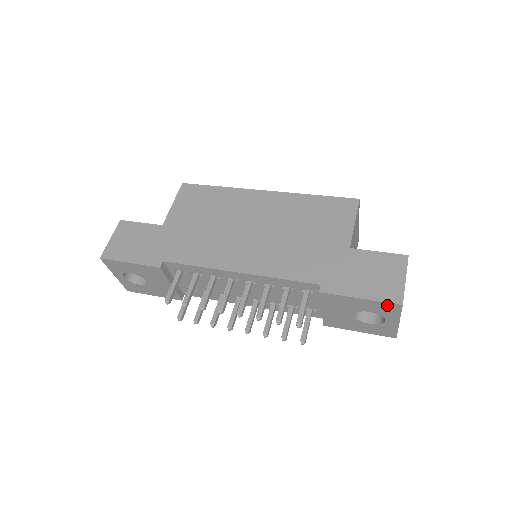
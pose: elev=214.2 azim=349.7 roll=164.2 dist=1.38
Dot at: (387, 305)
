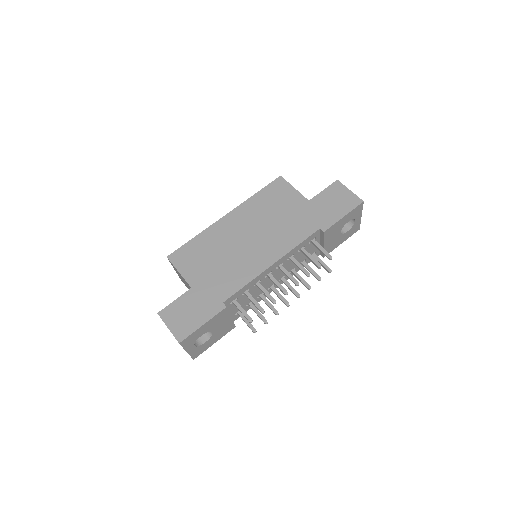
Dot at: (357, 209)
